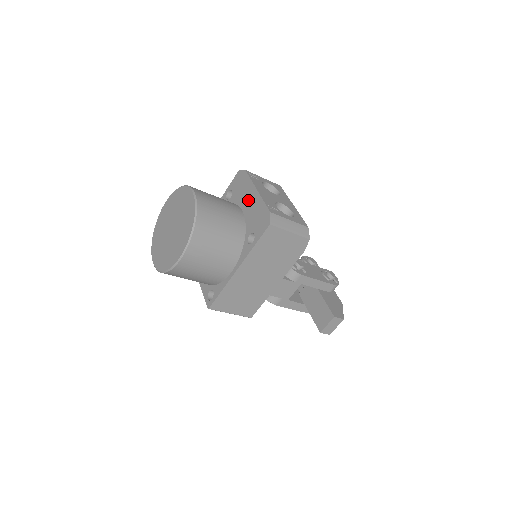
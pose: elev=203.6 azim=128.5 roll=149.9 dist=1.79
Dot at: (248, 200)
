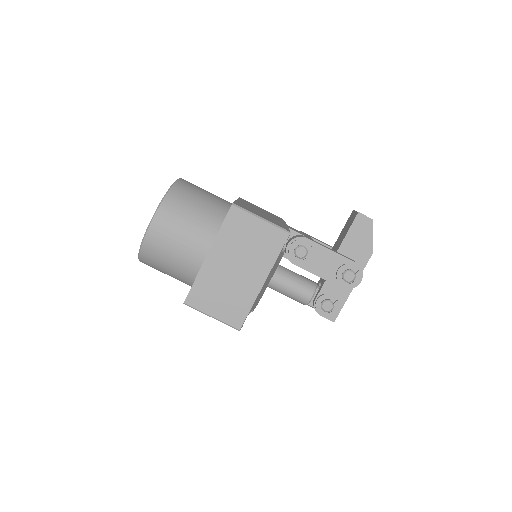
Dot at: occluded
